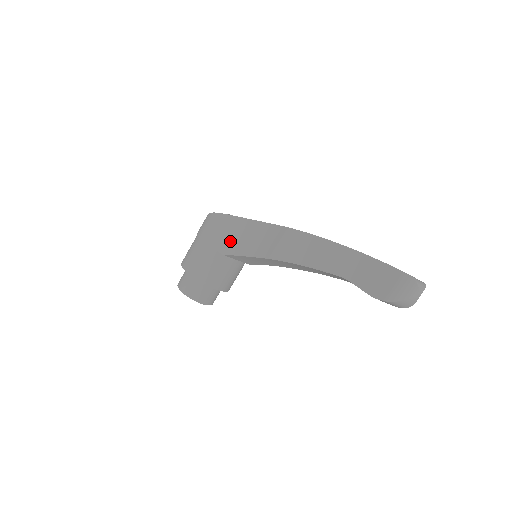
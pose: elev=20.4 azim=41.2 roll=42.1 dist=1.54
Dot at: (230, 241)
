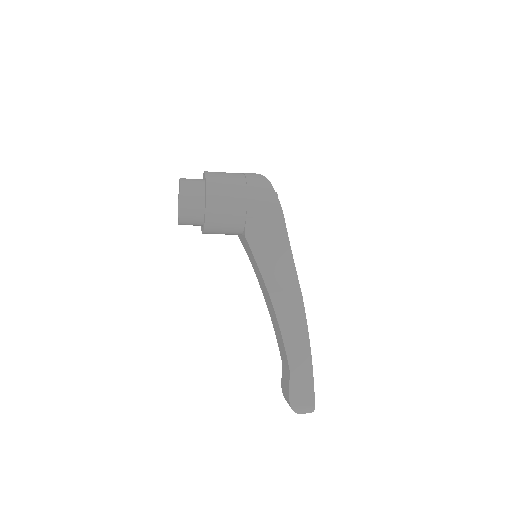
Dot at: (261, 236)
